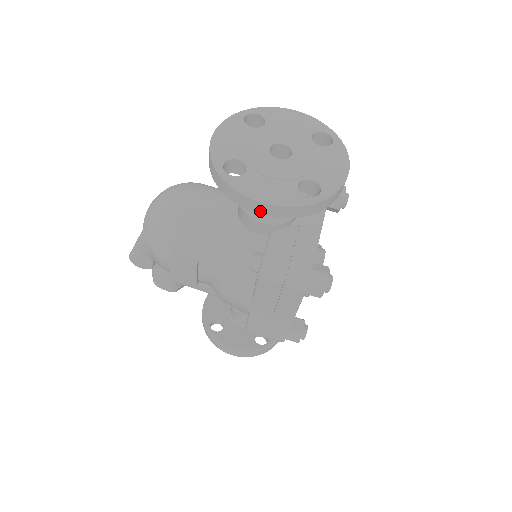
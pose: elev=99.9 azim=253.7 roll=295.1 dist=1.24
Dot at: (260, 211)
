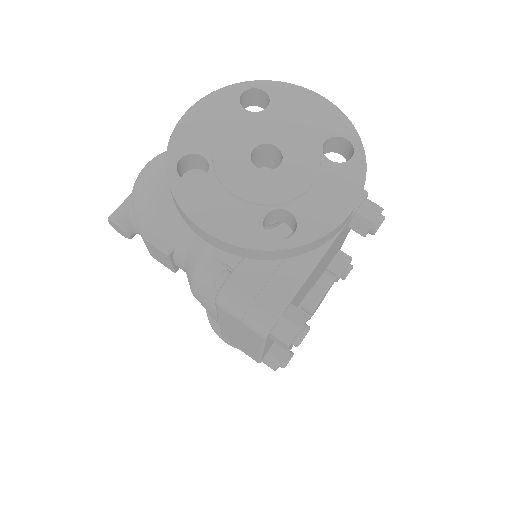
Dot at: (204, 237)
